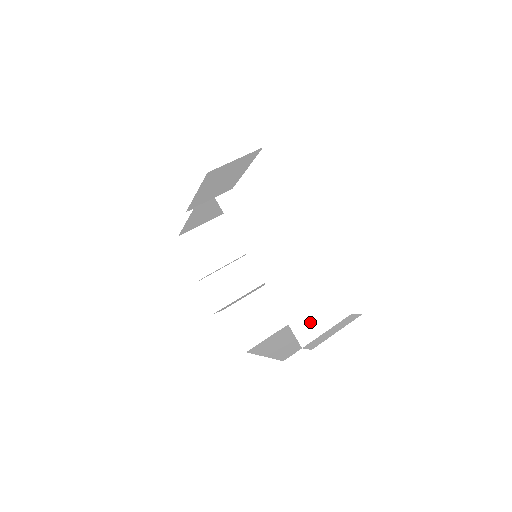
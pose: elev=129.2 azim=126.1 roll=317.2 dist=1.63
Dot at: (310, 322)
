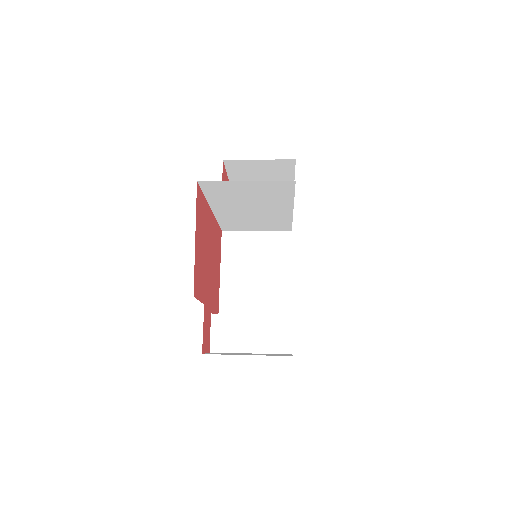
Dot at: (247, 188)
